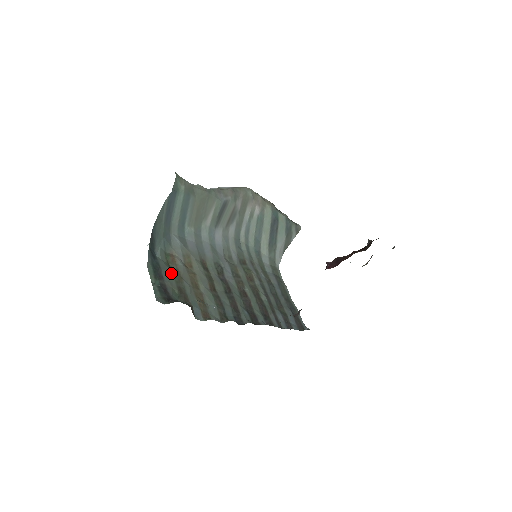
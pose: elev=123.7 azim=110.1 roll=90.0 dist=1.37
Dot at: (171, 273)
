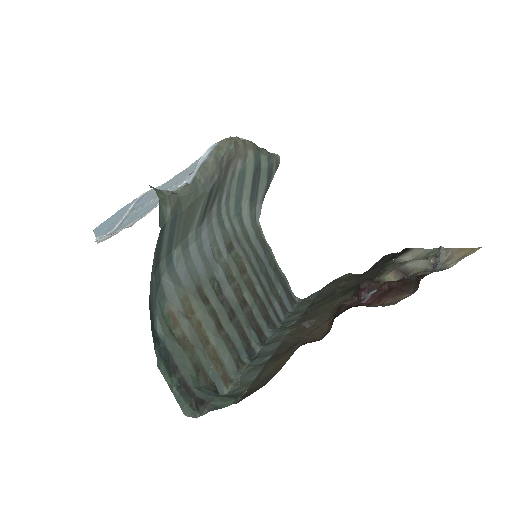
Dot at: (181, 349)
